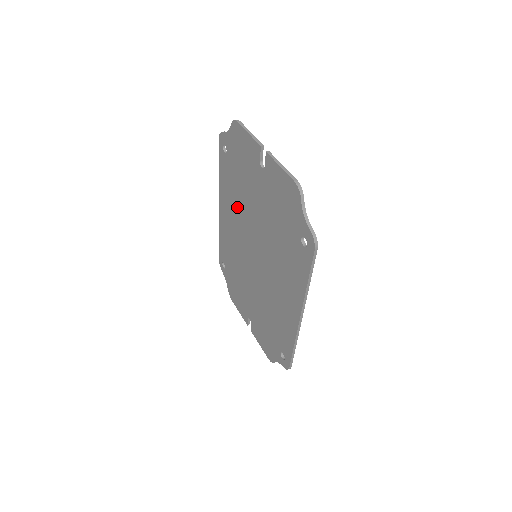
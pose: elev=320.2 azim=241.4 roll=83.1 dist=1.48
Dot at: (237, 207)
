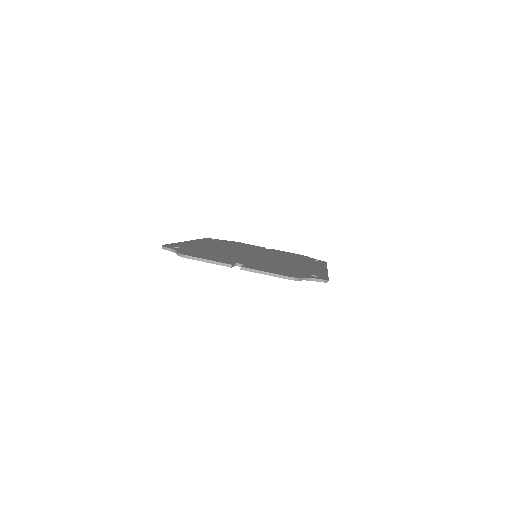
Dot at: occluded
